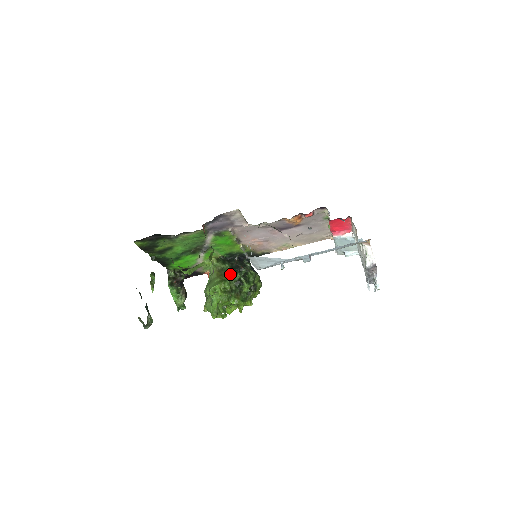
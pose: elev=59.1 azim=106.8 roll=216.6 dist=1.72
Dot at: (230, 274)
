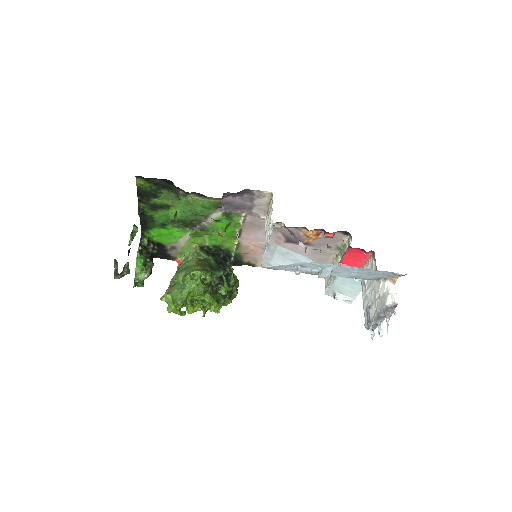
Dot at: (213, 267)
